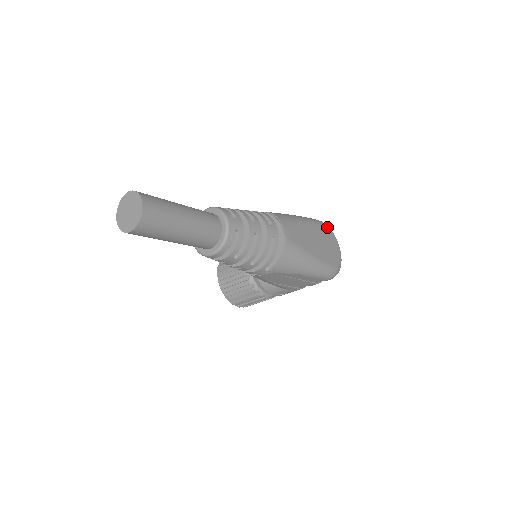
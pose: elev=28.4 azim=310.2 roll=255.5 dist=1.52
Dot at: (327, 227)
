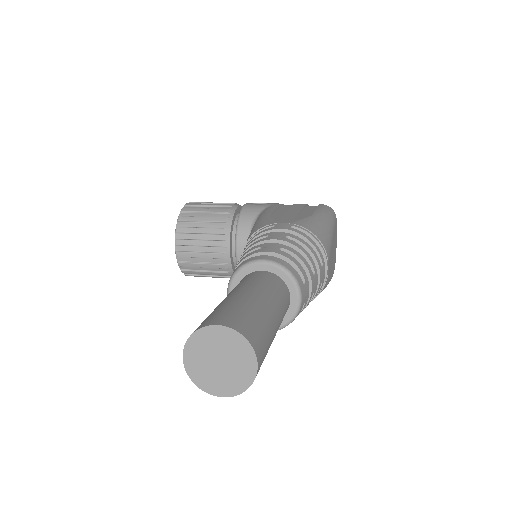
Dot at: occluded
